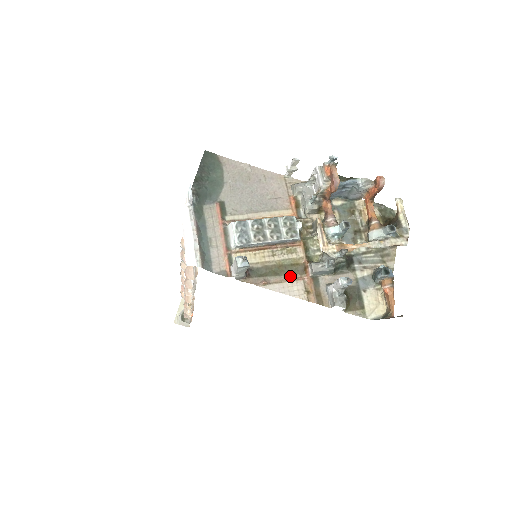
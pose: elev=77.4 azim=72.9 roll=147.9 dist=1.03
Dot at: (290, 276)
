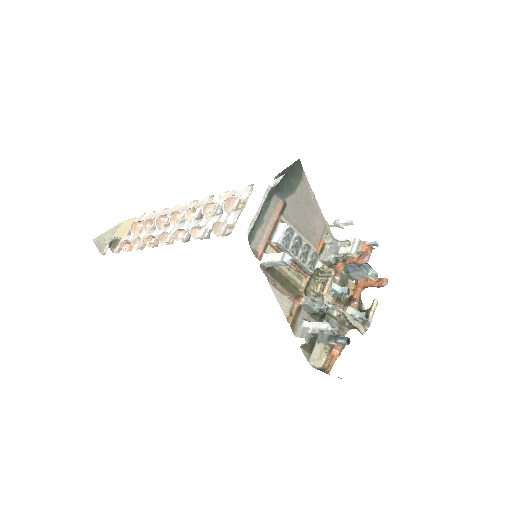
Dot at: (288, 293)
